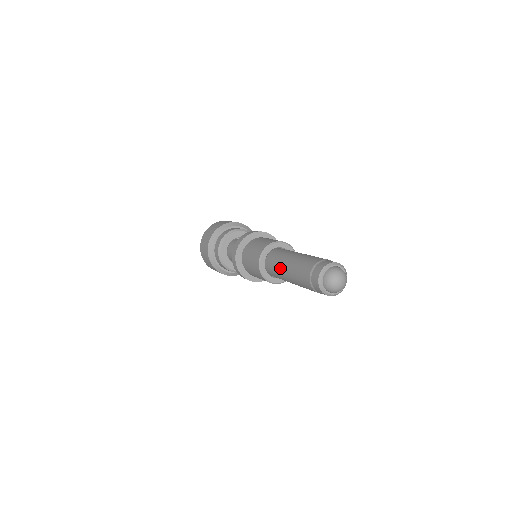
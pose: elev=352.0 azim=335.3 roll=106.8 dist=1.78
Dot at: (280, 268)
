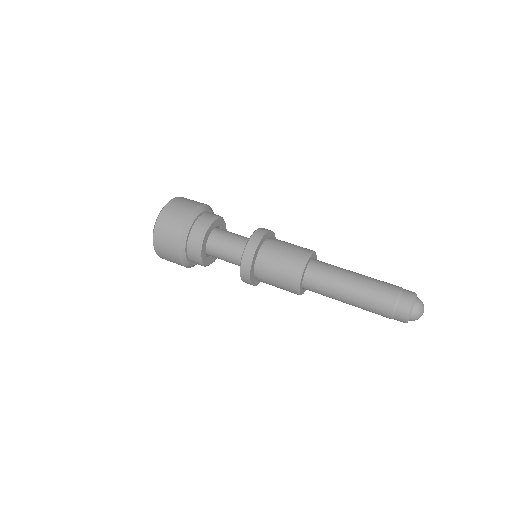
Dot at: (335, 294)
